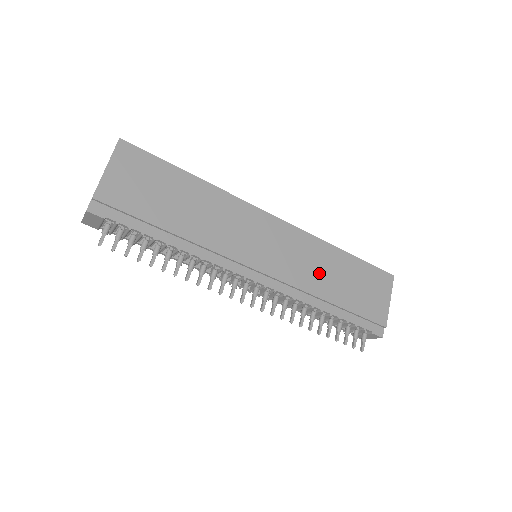
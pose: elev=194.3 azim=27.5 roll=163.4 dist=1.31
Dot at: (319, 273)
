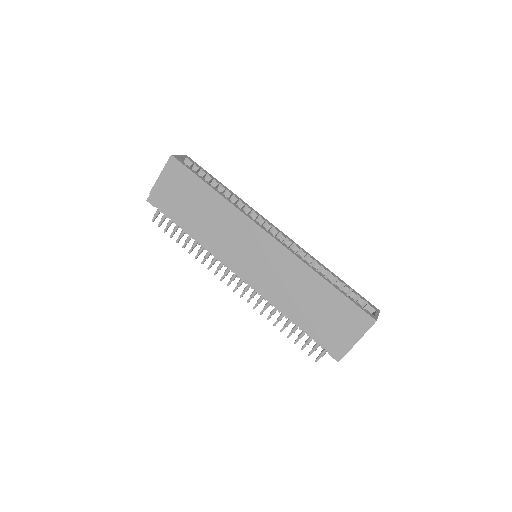
Dot at: (293, 290)
